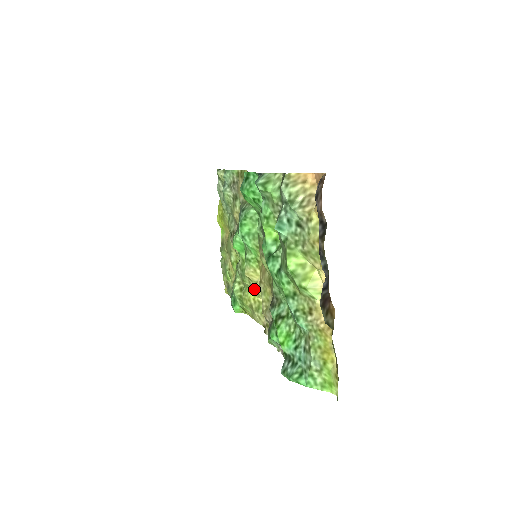
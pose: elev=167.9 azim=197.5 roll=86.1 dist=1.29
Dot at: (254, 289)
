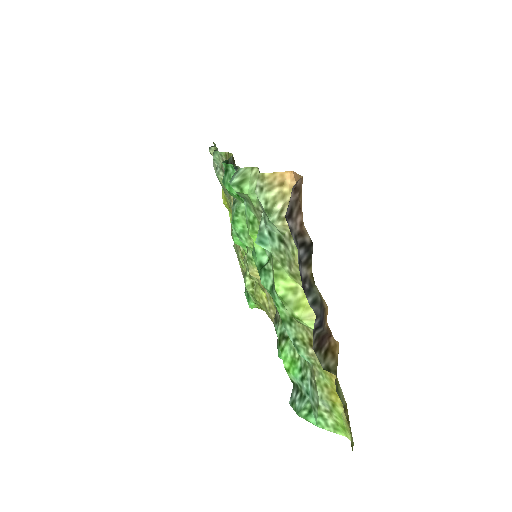
Dot at: (263, 288)
